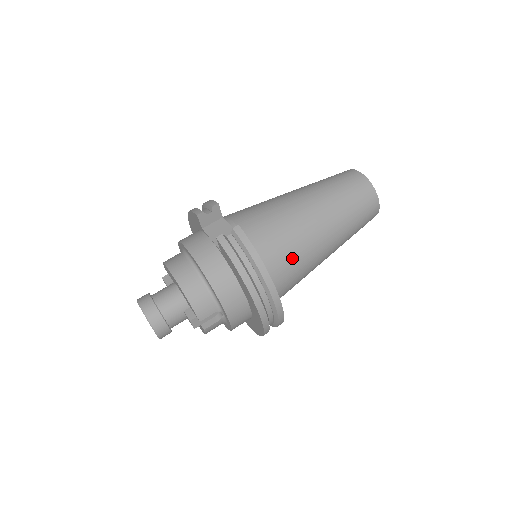
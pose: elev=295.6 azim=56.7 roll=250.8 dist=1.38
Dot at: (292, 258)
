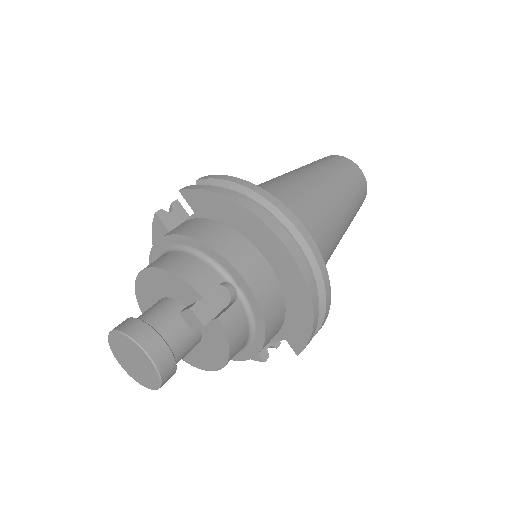
Dot at: (289, 203)
